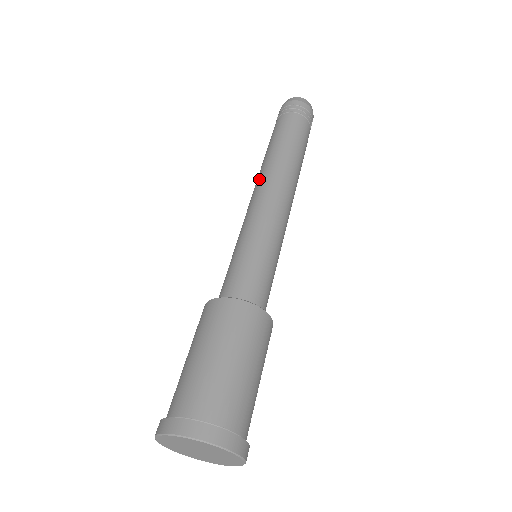
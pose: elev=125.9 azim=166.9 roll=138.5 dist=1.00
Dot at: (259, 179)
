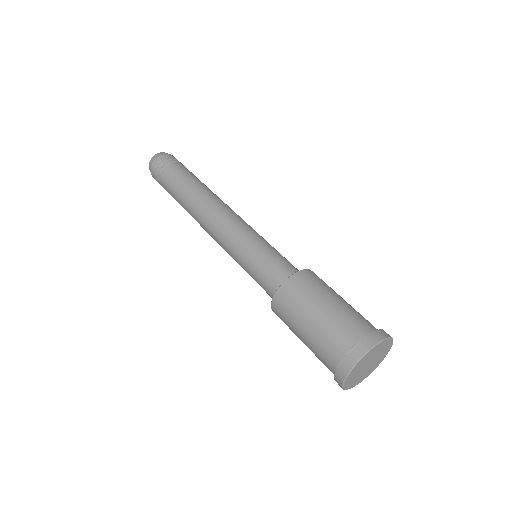
Dot at: (202, 215)
